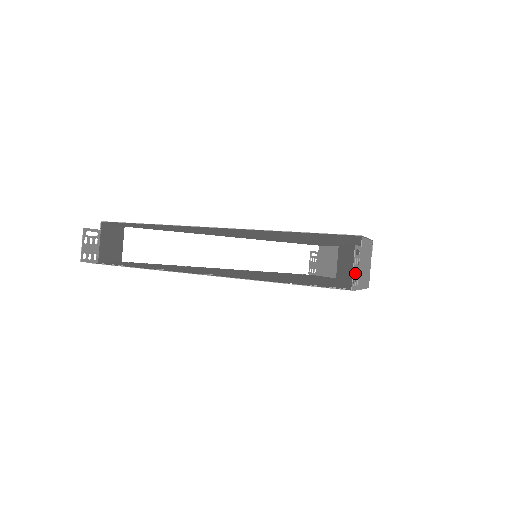
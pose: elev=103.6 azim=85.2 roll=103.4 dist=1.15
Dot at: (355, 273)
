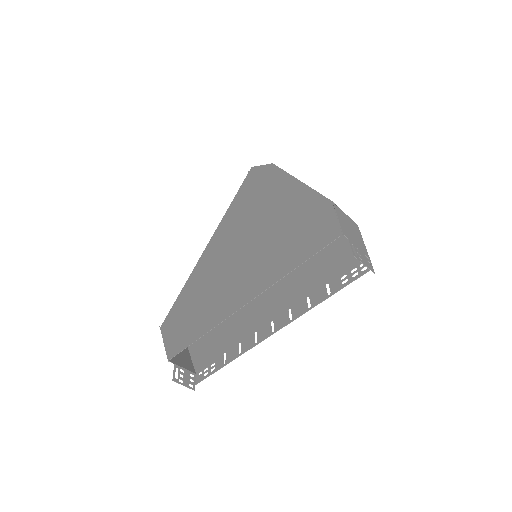
Dot at: (365, 261)
